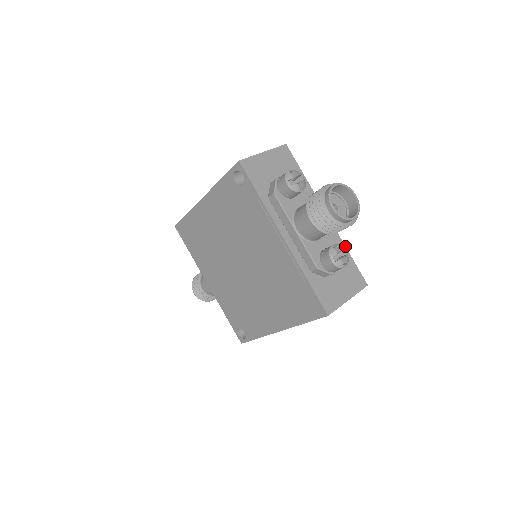
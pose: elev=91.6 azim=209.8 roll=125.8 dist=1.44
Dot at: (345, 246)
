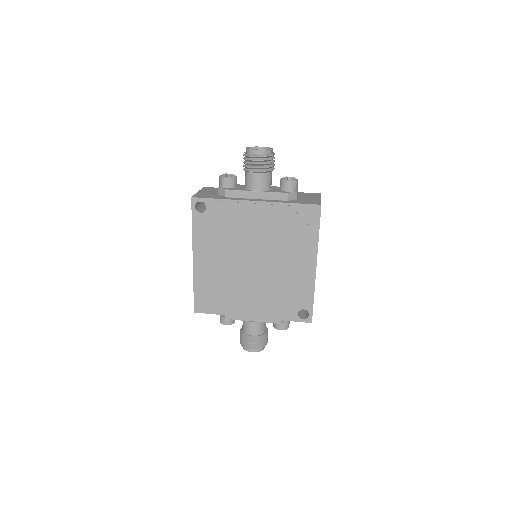
Dot at: occluded
